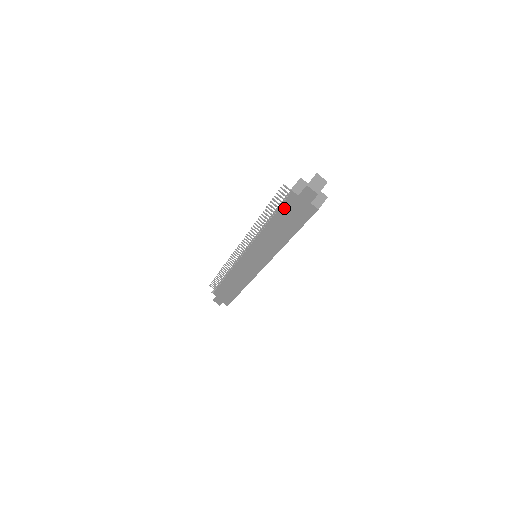
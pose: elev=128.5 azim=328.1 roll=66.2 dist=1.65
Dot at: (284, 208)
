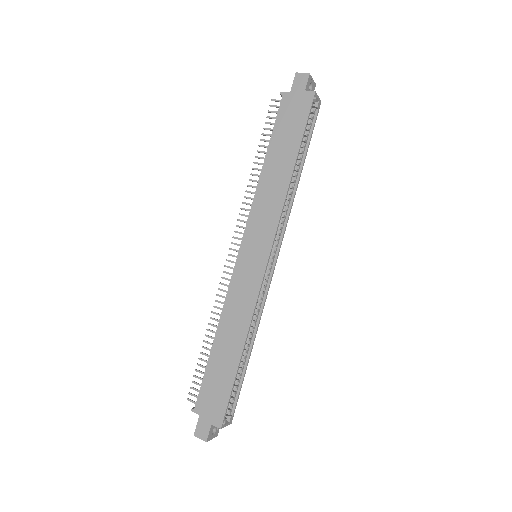
Dot at: (278, 122)
